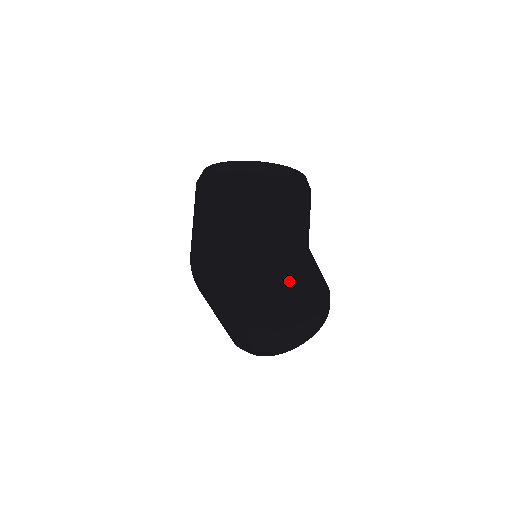
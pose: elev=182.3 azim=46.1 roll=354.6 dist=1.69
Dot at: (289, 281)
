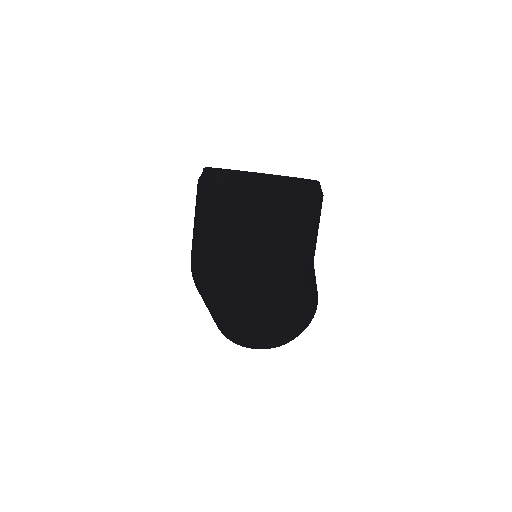
Dot at: (303, 296)
